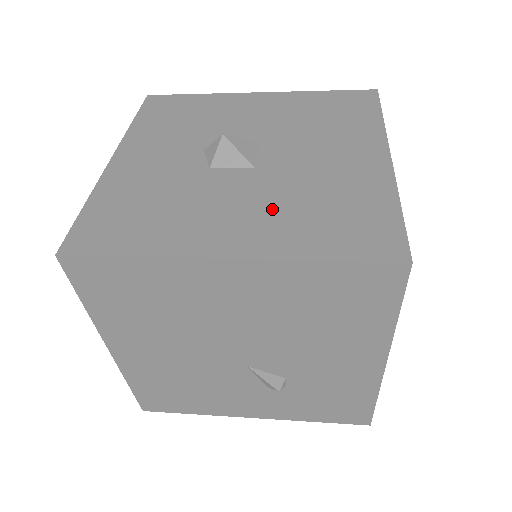
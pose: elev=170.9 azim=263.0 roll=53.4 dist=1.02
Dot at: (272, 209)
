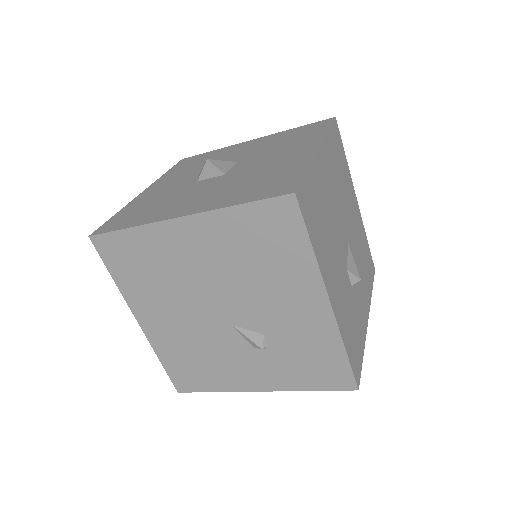
Dot at: (223, 190)
